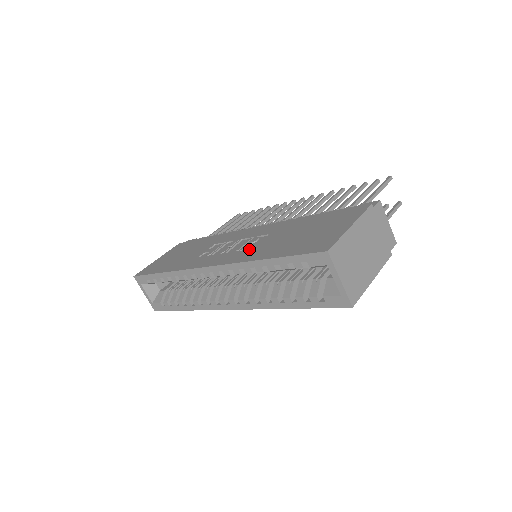
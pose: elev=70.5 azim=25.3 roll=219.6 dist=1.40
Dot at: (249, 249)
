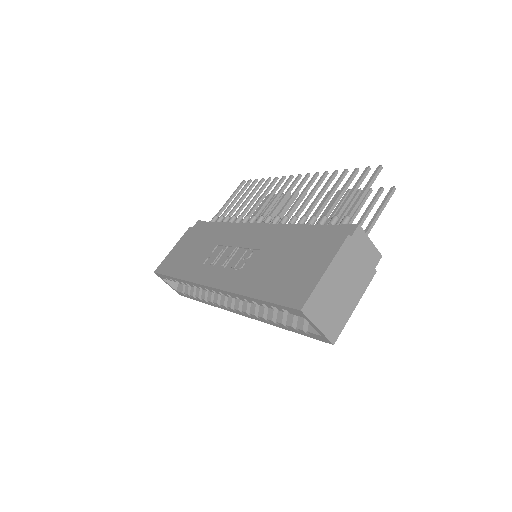
Dot at: (242, 271)
